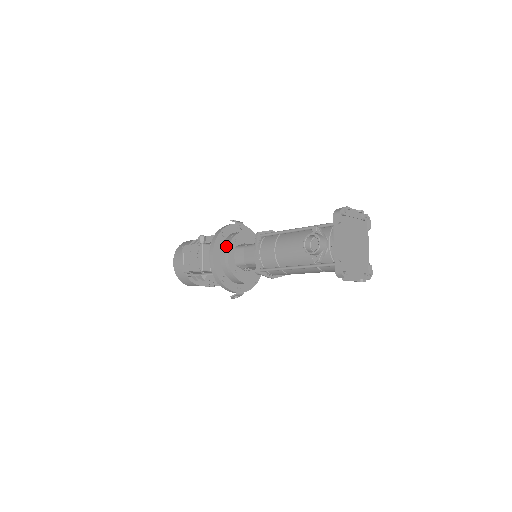
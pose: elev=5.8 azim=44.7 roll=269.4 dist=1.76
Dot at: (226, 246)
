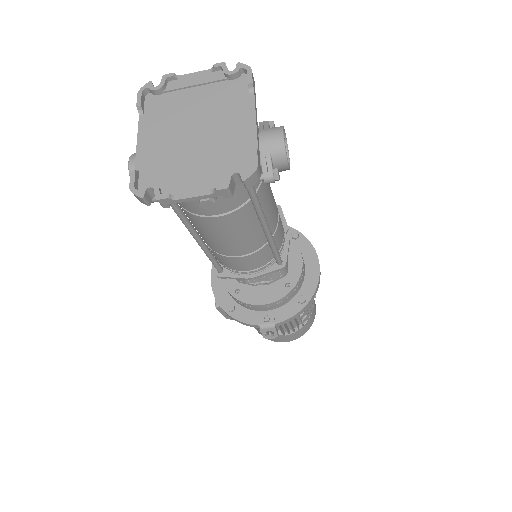
Dot at: occluded
